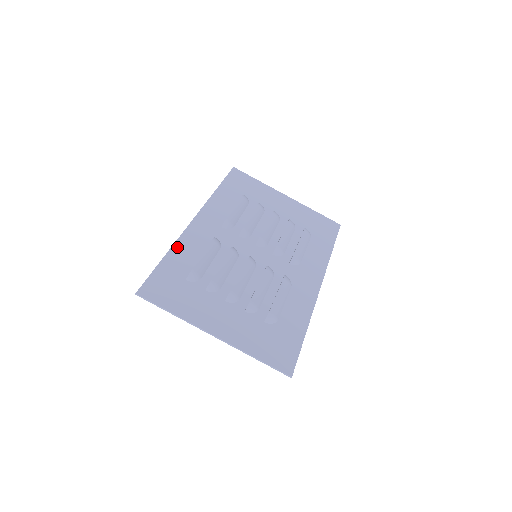
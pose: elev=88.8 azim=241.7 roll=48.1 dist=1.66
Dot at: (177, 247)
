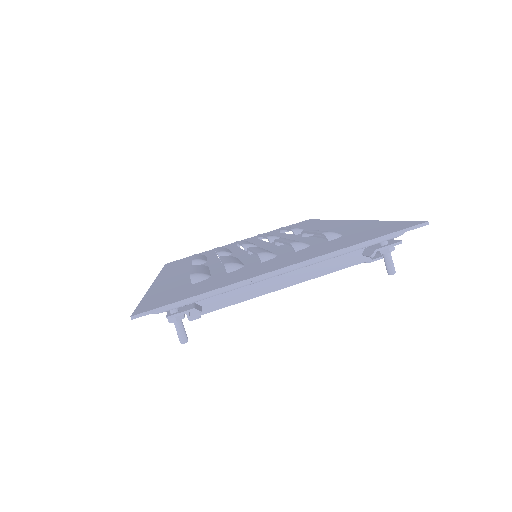
Dot at: (154, 289)
